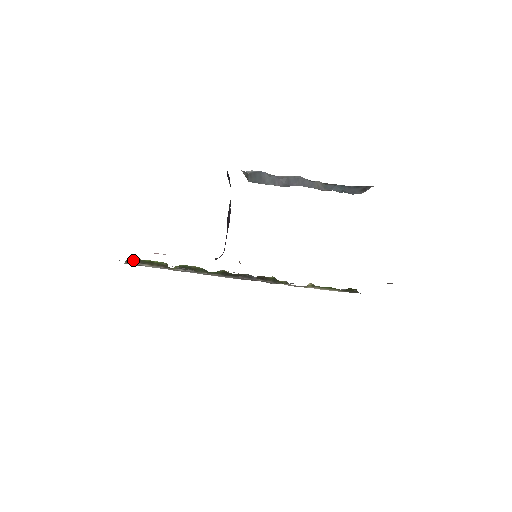
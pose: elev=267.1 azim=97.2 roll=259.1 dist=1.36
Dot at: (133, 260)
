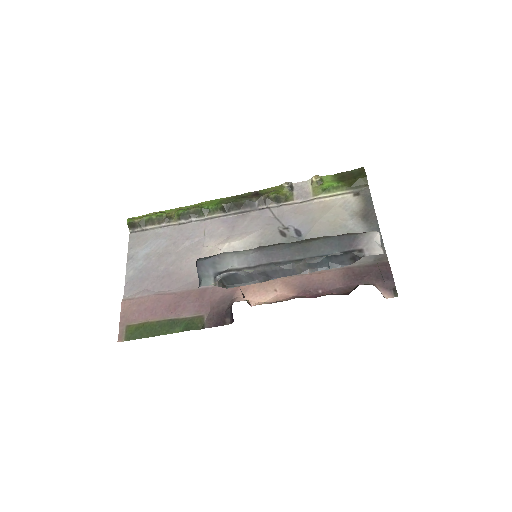
Dot at: (134, 225)
